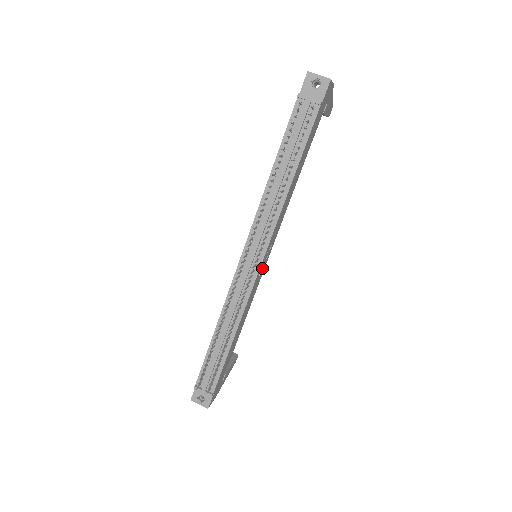
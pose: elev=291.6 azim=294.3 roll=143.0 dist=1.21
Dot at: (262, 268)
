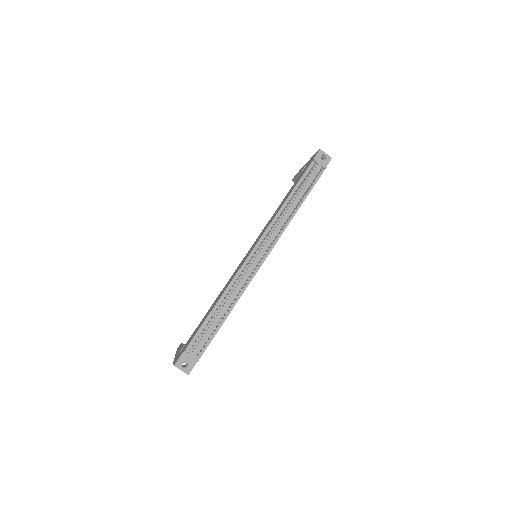
Dot at: occluded
